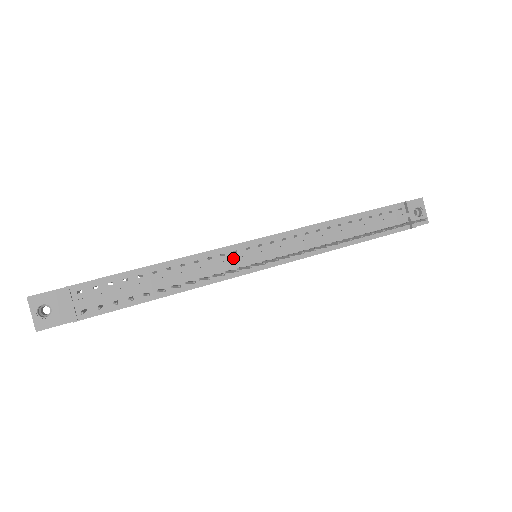
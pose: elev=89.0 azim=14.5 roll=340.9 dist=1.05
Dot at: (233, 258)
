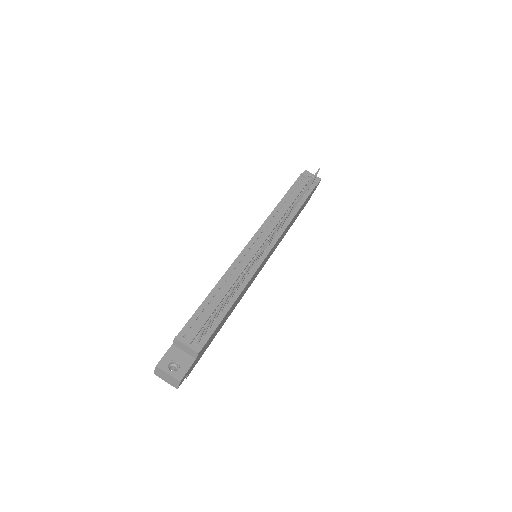
Dot at: (247, 259)
